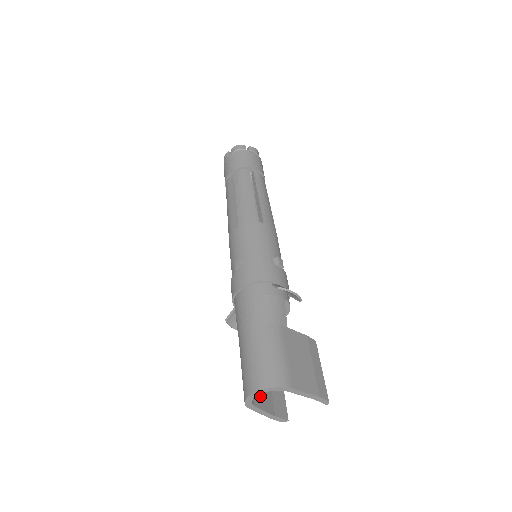
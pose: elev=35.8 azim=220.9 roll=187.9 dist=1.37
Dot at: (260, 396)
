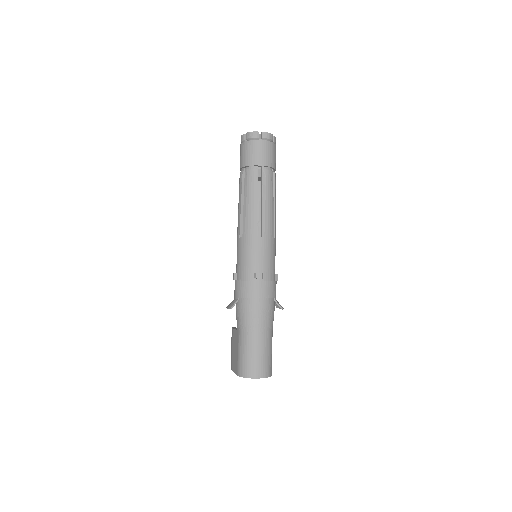
Dot at: occluded
